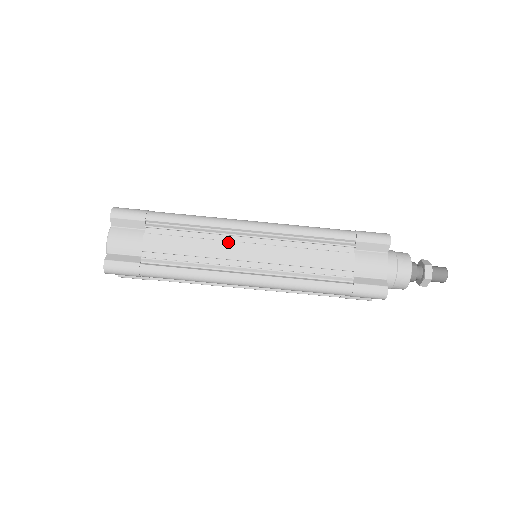
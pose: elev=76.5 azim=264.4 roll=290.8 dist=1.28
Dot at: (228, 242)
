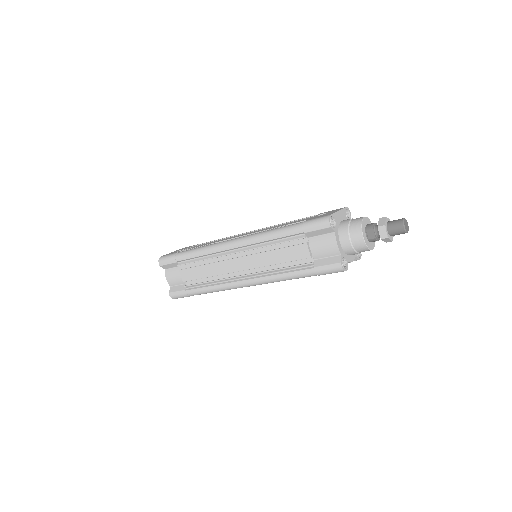
Dot at: (224, 261)
